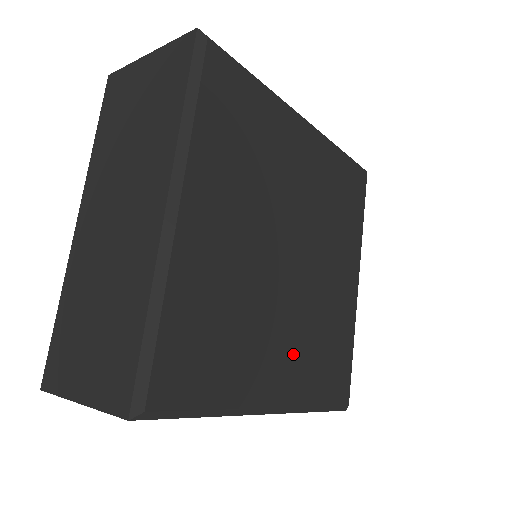
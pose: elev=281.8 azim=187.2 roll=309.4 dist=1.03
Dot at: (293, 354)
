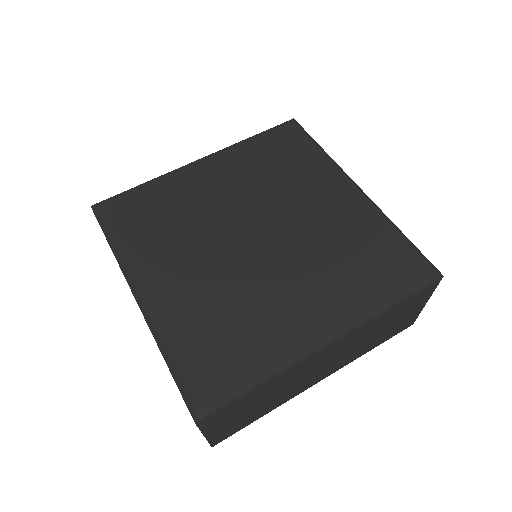
Dot at: (189, 287)
